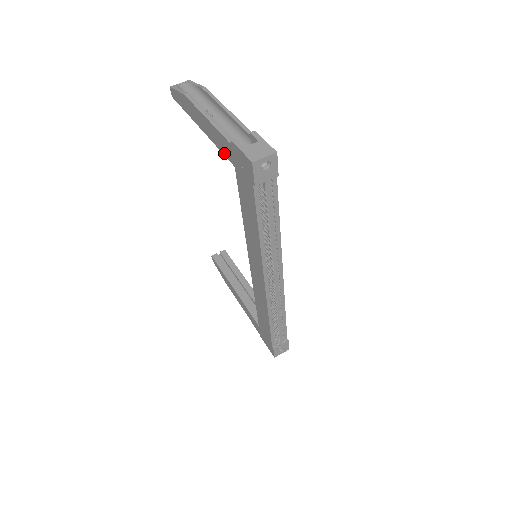
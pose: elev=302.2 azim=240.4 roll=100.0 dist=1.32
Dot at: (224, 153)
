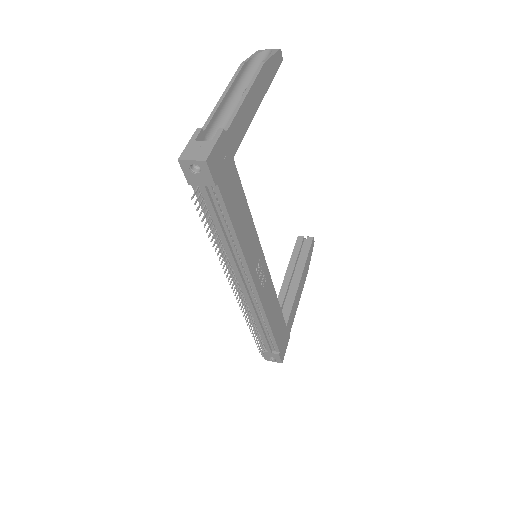
Dot at: occluded
